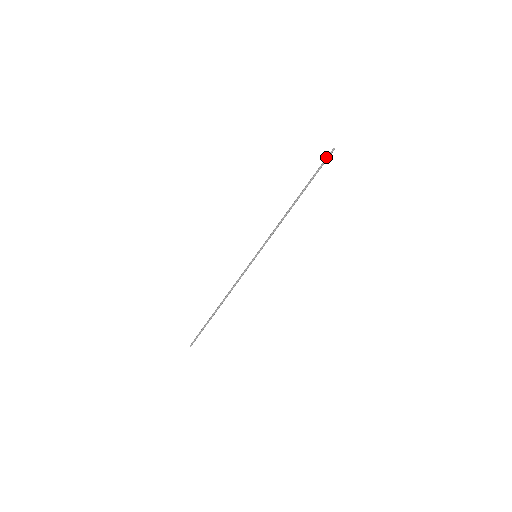
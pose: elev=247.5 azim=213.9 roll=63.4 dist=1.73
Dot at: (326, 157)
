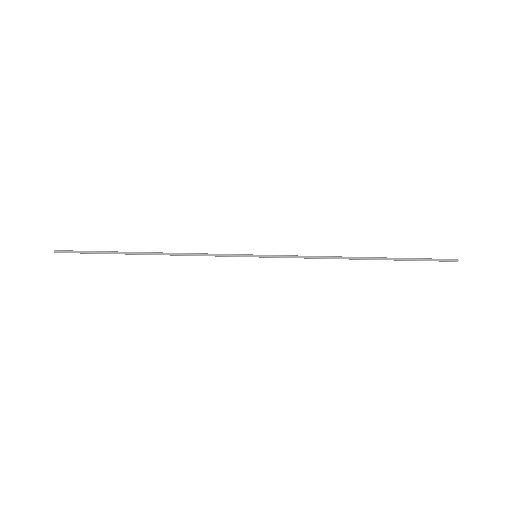
Dot at: occluded
